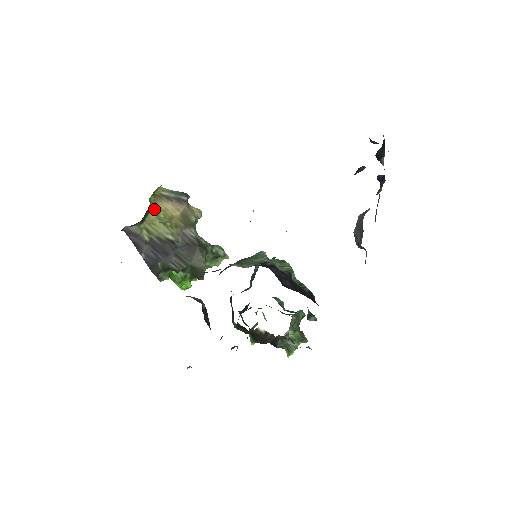
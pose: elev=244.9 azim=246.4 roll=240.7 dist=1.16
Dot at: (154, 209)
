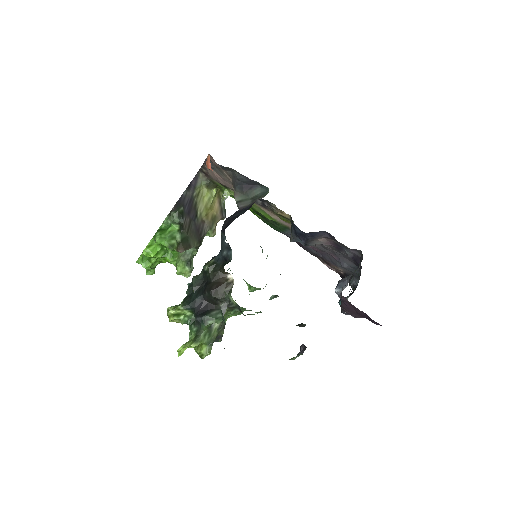
Dot at: (216, 192)
